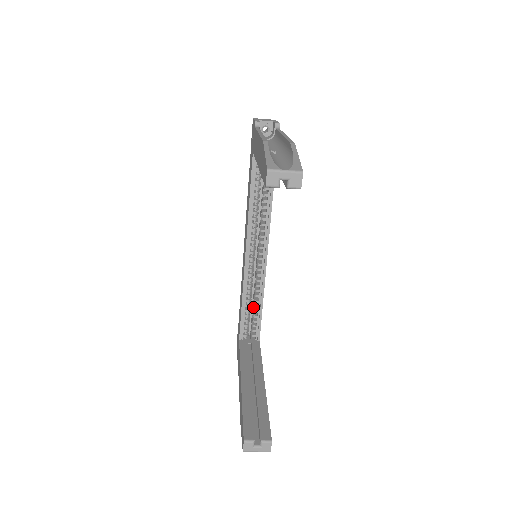
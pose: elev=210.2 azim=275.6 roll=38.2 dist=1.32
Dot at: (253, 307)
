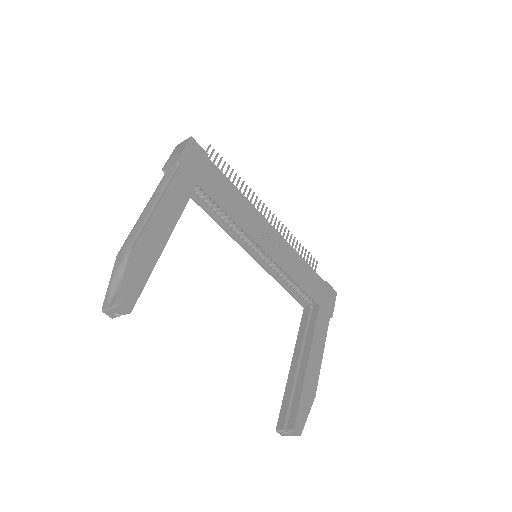
Dot at: occluded
